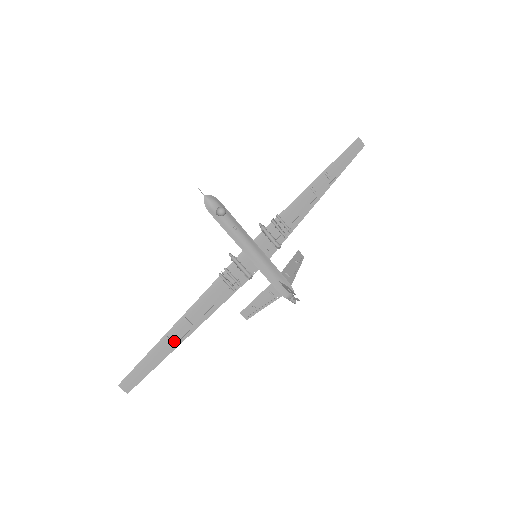
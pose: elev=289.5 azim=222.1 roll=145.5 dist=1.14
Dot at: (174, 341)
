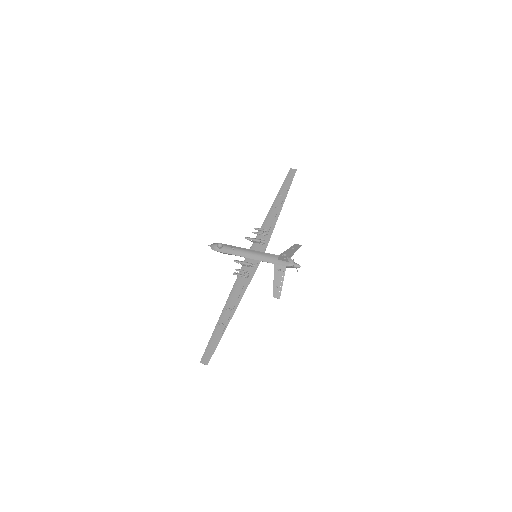
Dot at: (224, 323)
